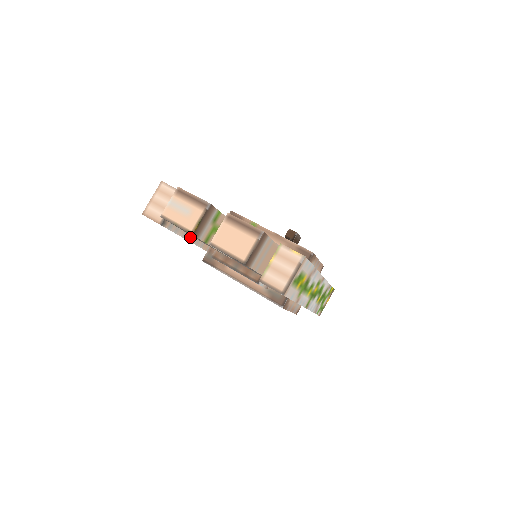
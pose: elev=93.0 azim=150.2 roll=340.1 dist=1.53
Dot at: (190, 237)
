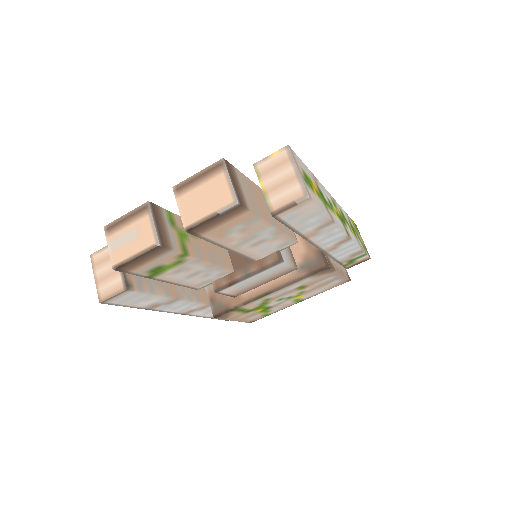
Dot at: (176, 294)
